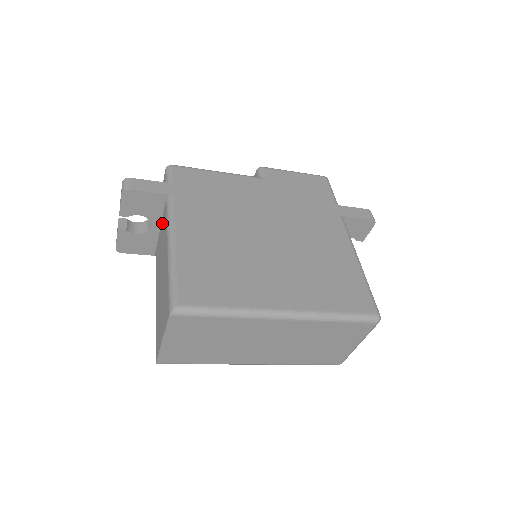
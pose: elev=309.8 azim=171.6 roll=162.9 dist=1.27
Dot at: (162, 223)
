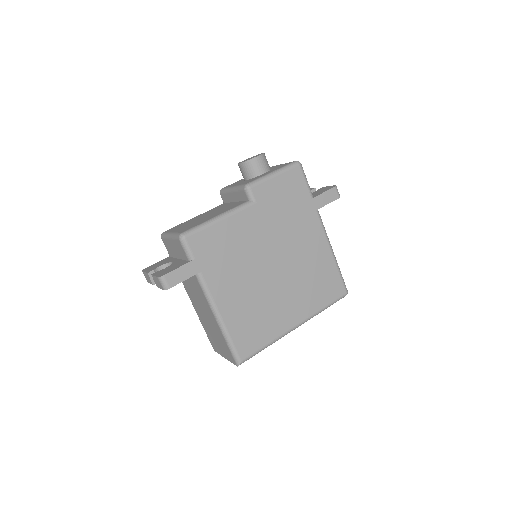
Dot at: (190, 278)
